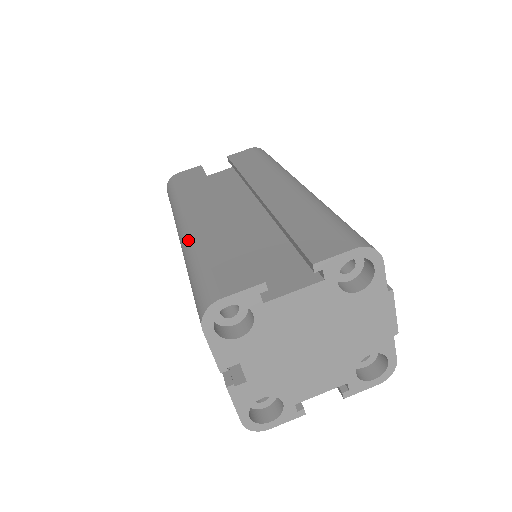
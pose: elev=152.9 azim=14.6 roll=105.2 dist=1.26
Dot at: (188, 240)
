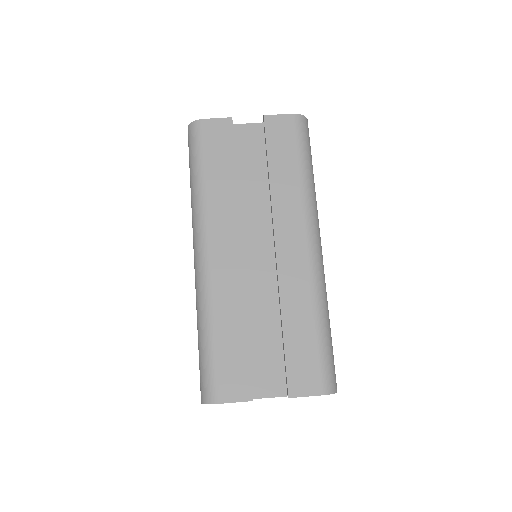
Dot at: (203, 291)
